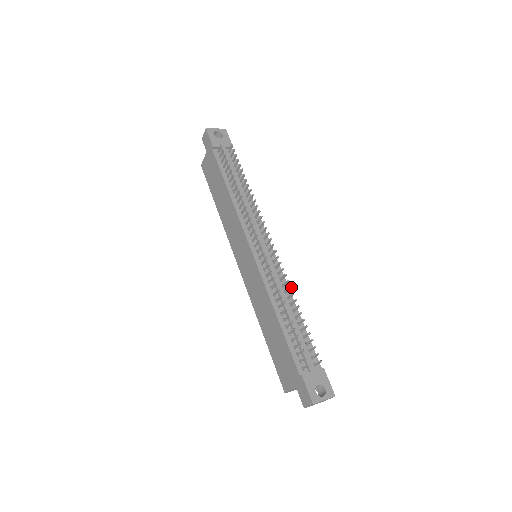
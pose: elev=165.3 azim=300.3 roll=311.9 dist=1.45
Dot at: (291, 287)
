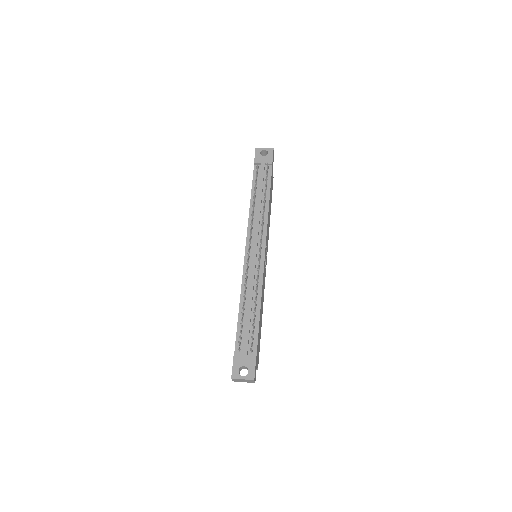
Dot at: (257, 285)
